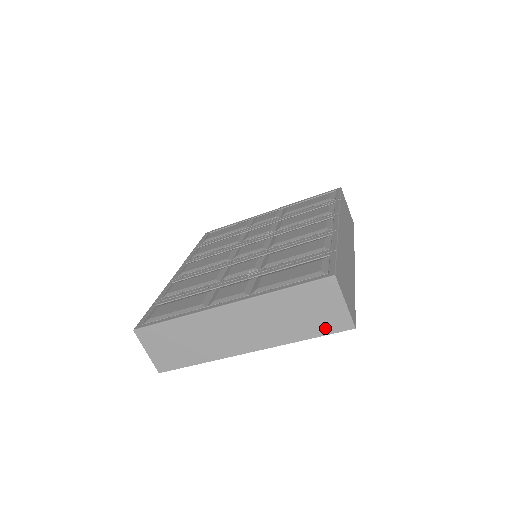
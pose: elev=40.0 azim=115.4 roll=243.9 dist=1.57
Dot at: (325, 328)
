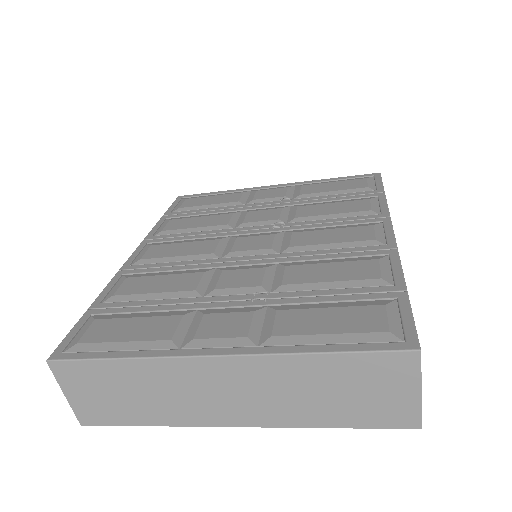
Dot at: (372, 419)
